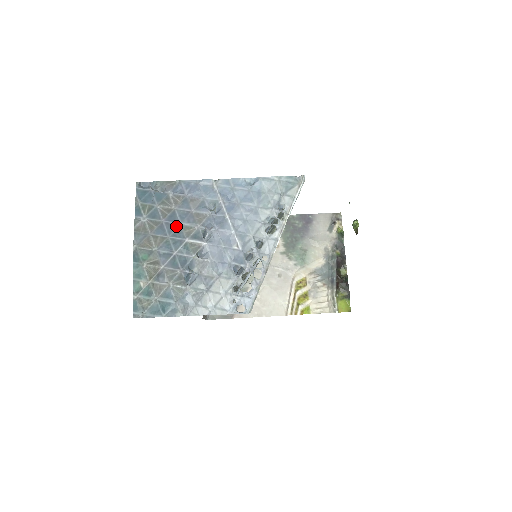
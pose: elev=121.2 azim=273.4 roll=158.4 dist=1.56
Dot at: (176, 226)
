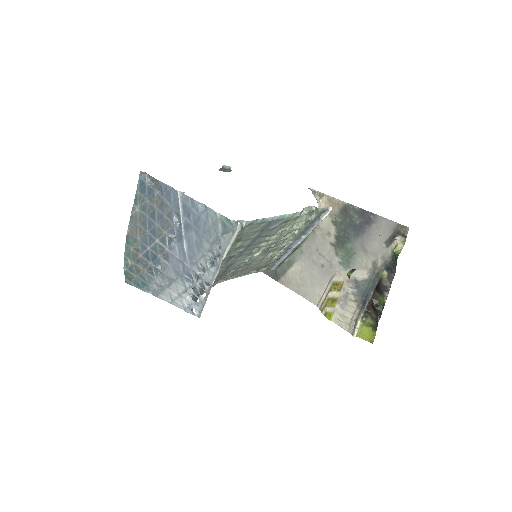
Dot at: (153, 225)
